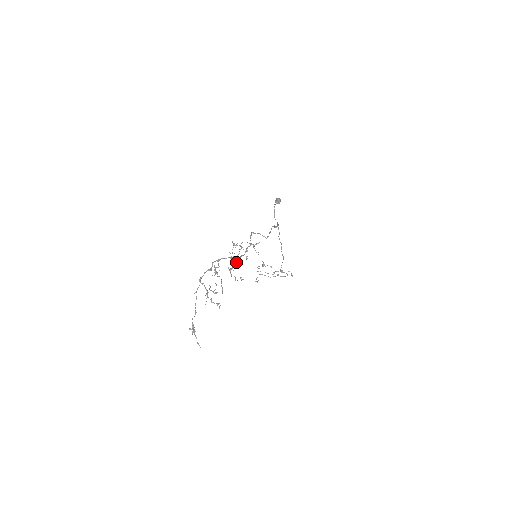
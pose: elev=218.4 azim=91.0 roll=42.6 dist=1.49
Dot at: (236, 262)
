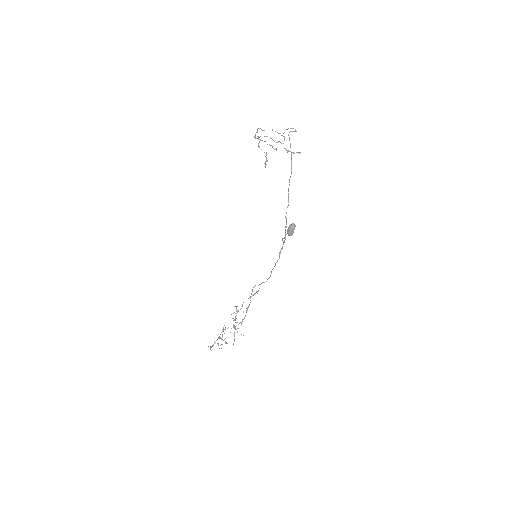
Dot at: occluded
